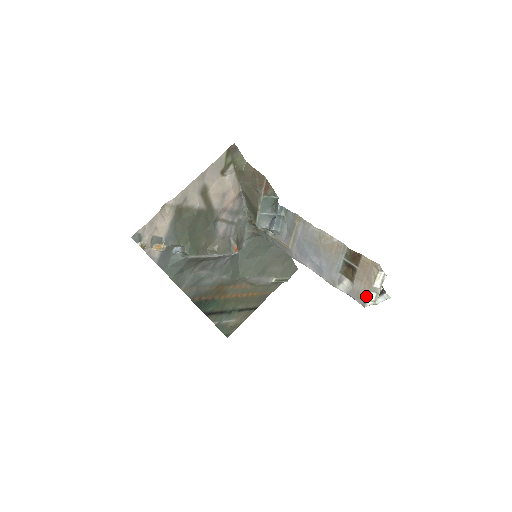
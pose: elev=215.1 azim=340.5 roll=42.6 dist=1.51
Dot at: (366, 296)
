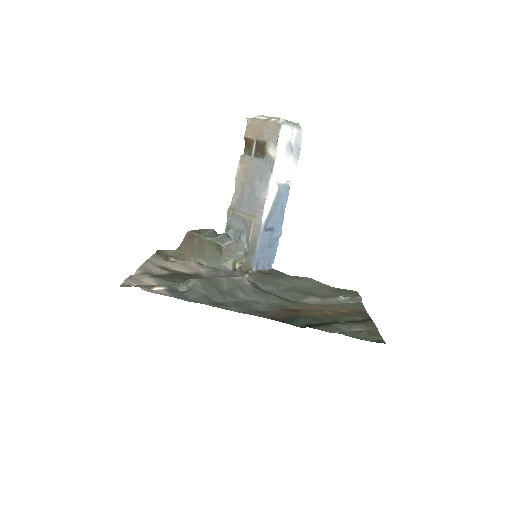
Dot at: (272, 124)
